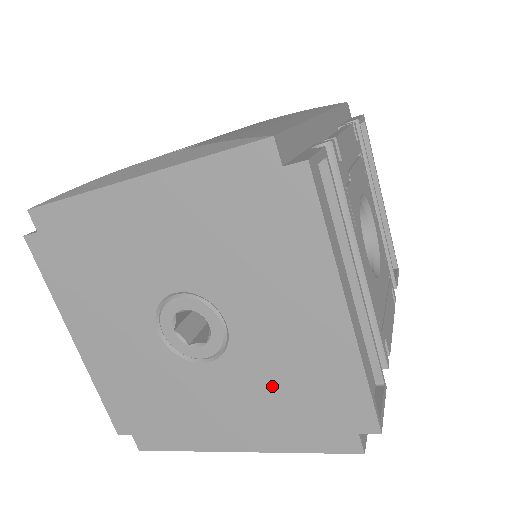
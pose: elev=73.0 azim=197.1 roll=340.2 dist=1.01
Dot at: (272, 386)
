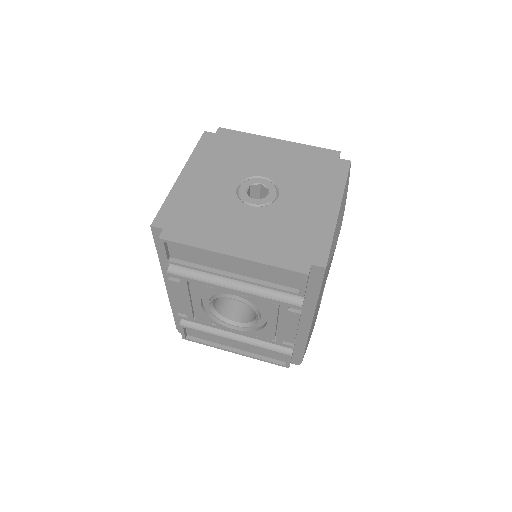
Dot at: (303, 176)
